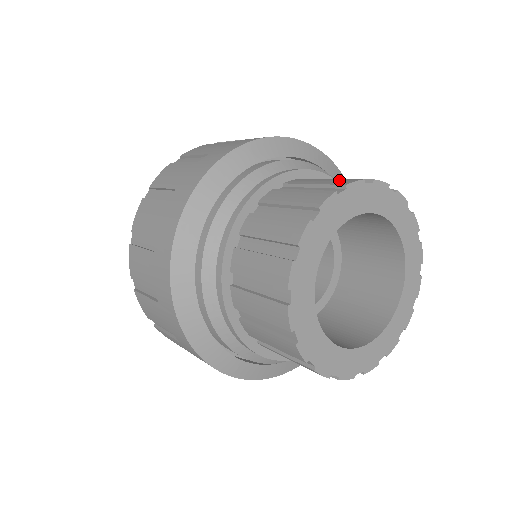
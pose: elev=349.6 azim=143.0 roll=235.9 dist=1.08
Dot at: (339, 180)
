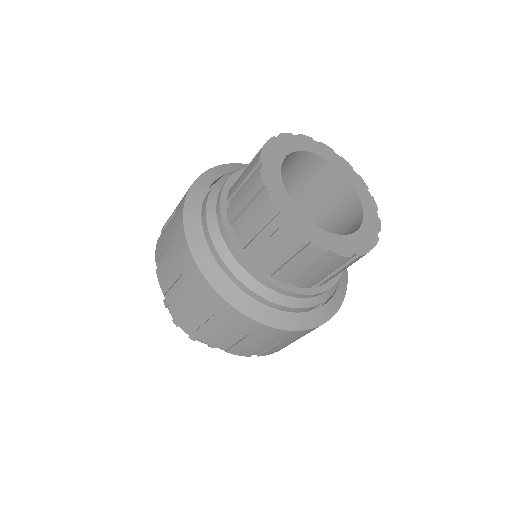
Dot at: occluded
